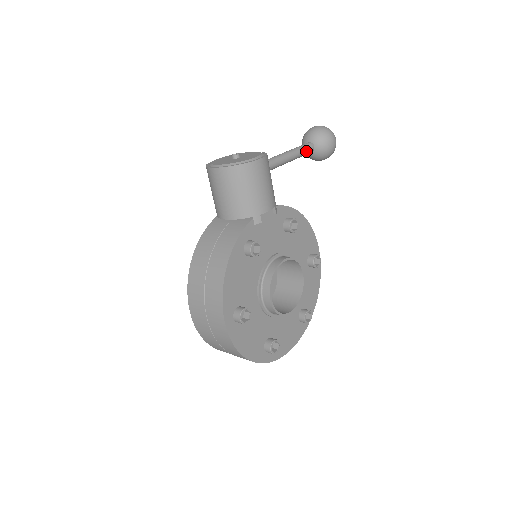
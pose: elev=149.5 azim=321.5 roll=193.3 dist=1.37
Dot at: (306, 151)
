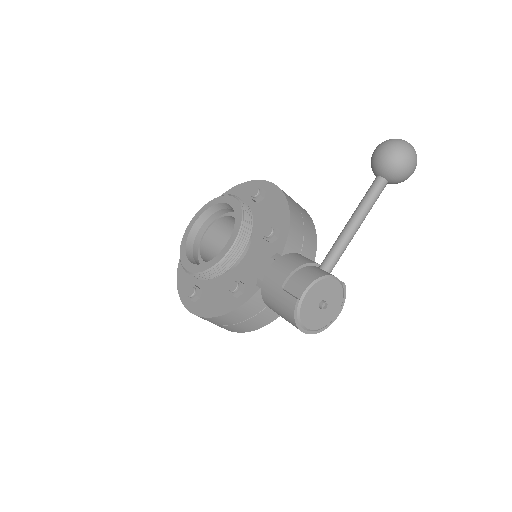
Dot at: occluded
